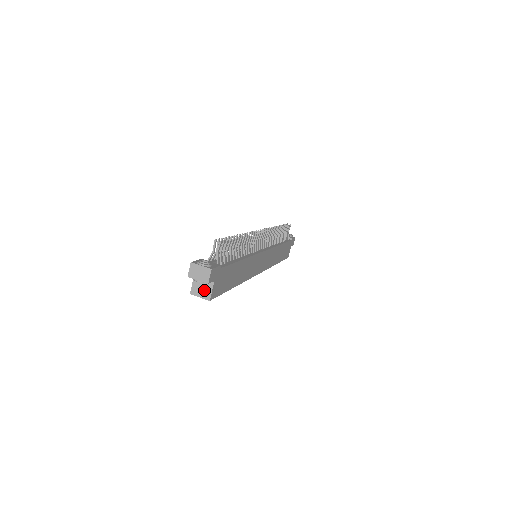
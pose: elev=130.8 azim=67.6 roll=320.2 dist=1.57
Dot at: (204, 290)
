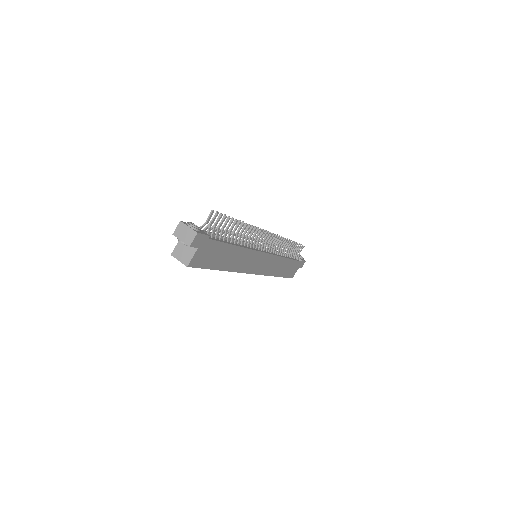
Dot at: (185, 254)
